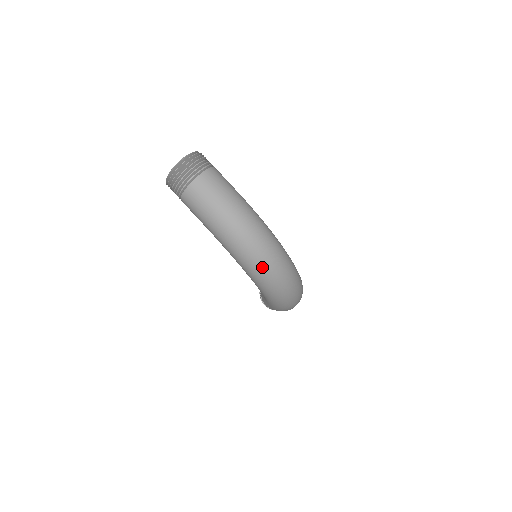
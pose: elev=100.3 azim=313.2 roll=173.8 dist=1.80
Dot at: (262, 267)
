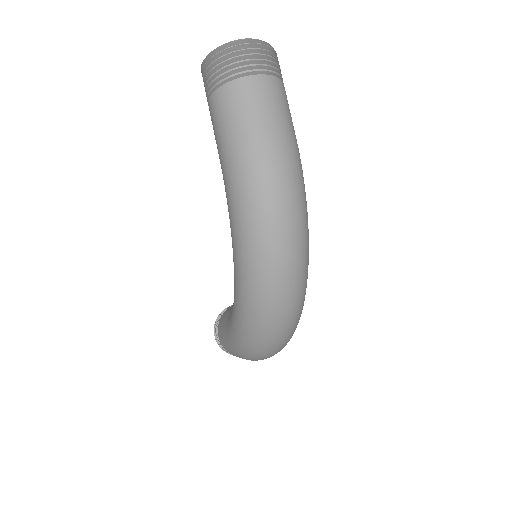
Dot at: (268, 268)
